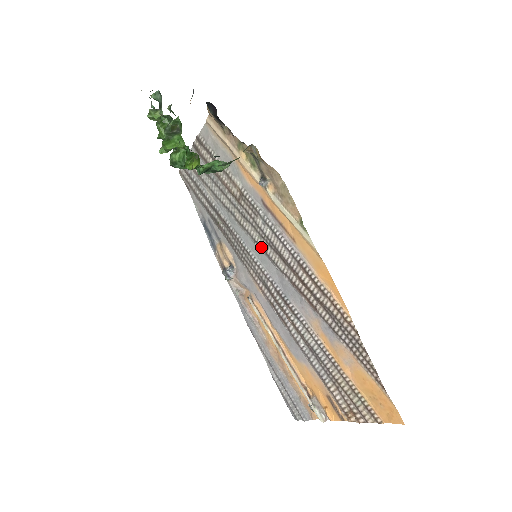
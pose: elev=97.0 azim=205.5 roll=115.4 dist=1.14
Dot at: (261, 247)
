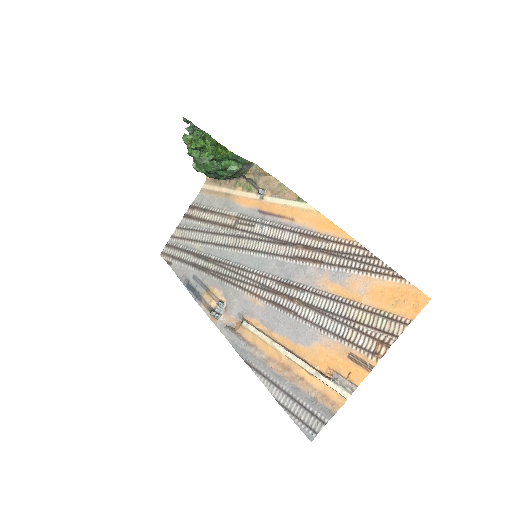
Dot at: (259, 251)
